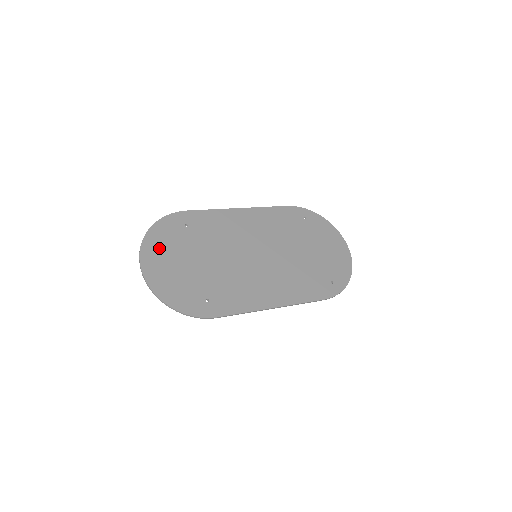
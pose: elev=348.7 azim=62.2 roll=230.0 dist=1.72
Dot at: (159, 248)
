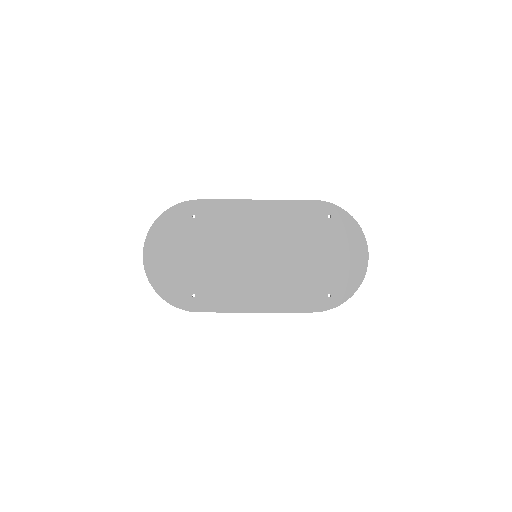
Dot at: (163, 238)
